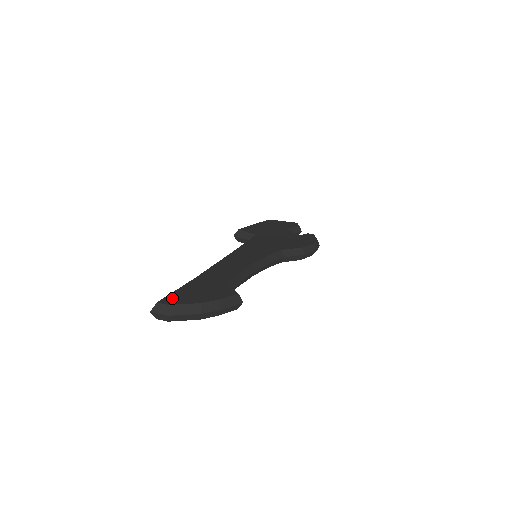
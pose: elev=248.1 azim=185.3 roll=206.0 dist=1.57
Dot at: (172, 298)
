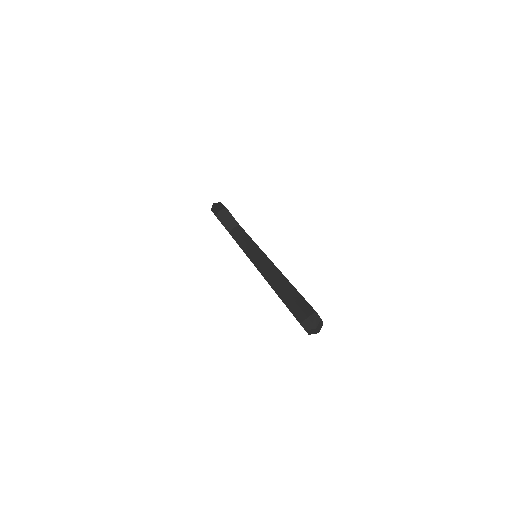
Dot at: occluded
